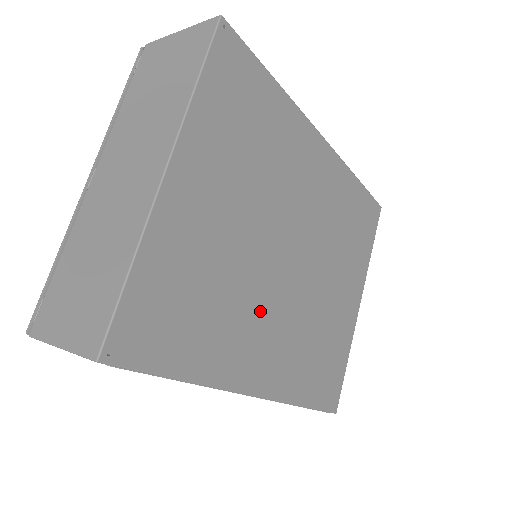
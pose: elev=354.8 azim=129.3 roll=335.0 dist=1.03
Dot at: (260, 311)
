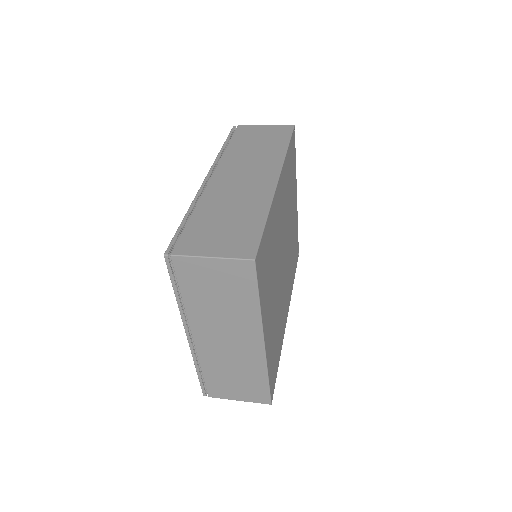
Dot at: (283, 297)
